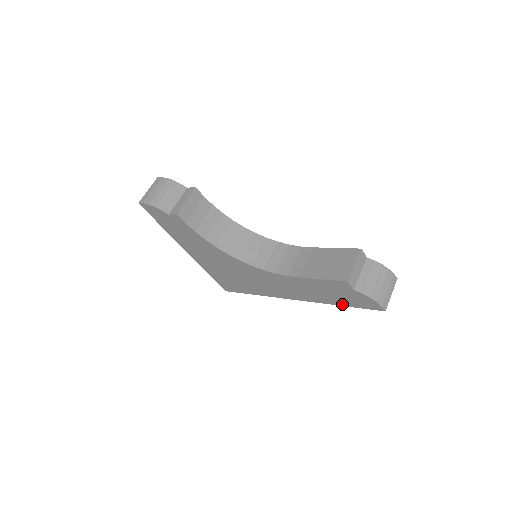
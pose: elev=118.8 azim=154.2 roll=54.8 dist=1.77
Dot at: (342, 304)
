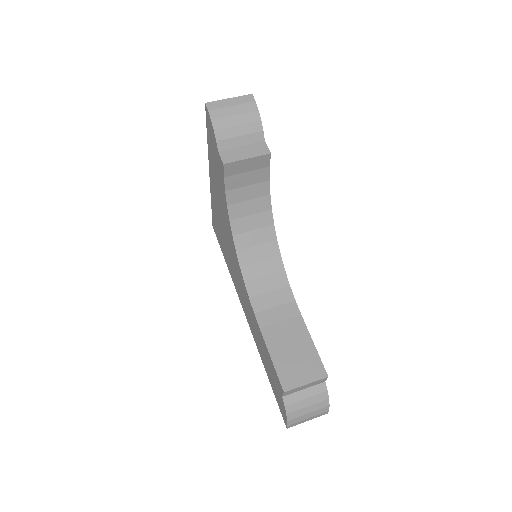
Dot at: (269, 377)
